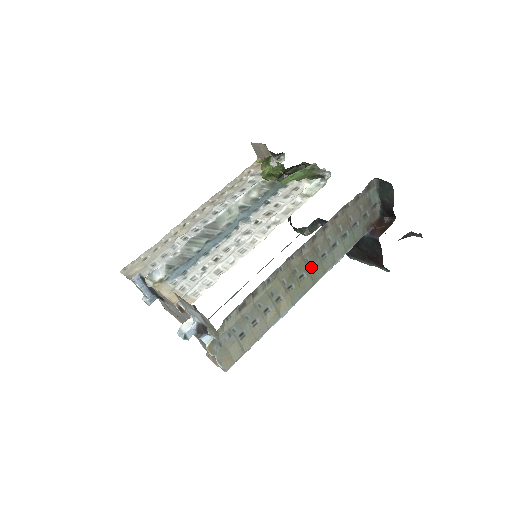
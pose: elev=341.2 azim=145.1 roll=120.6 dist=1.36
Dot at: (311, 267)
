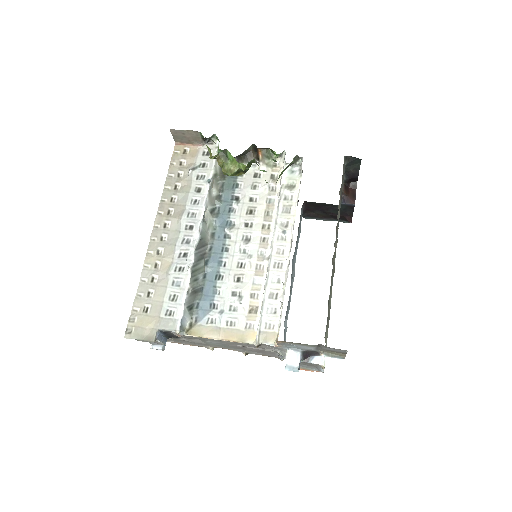
Dot at: occluded
